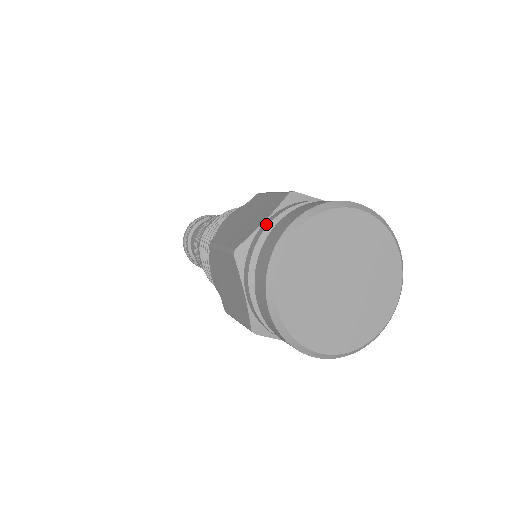
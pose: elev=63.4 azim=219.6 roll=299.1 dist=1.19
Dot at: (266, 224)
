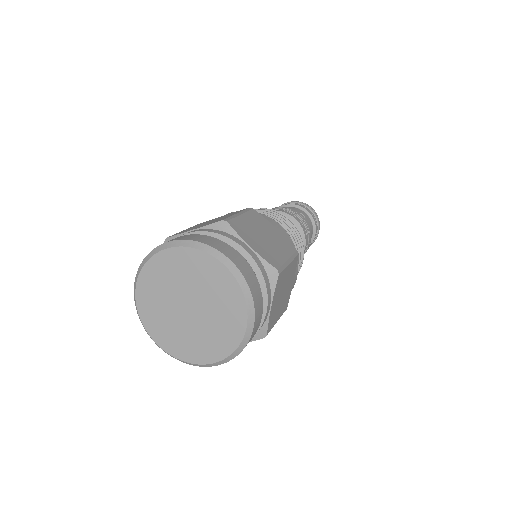
Dot at: (186, 233)
